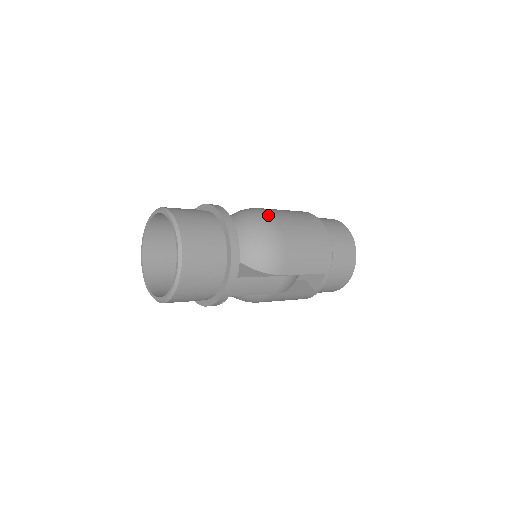
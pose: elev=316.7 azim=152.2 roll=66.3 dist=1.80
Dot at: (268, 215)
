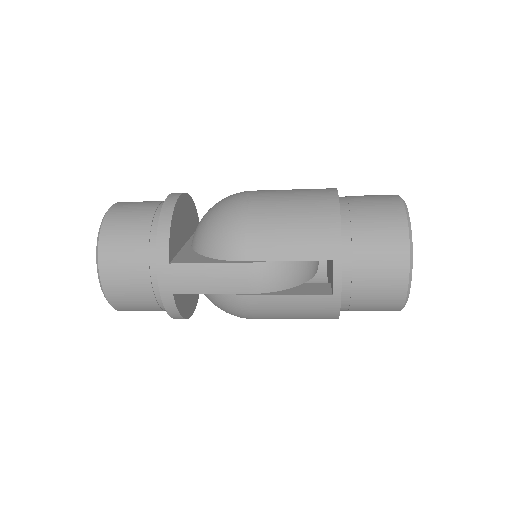
Dot at: (244, 192)
